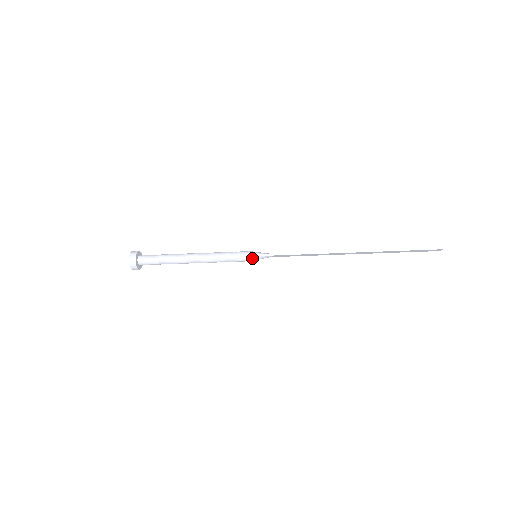
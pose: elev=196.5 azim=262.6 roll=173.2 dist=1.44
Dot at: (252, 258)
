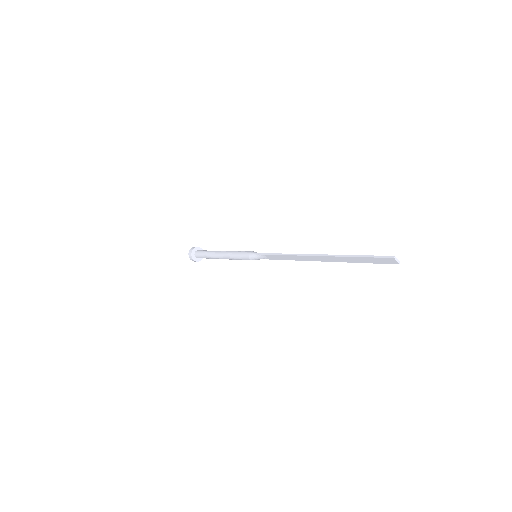
Dot at: (251, 256)
